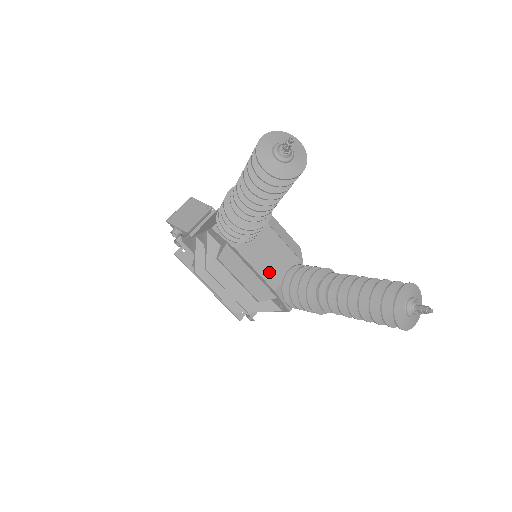
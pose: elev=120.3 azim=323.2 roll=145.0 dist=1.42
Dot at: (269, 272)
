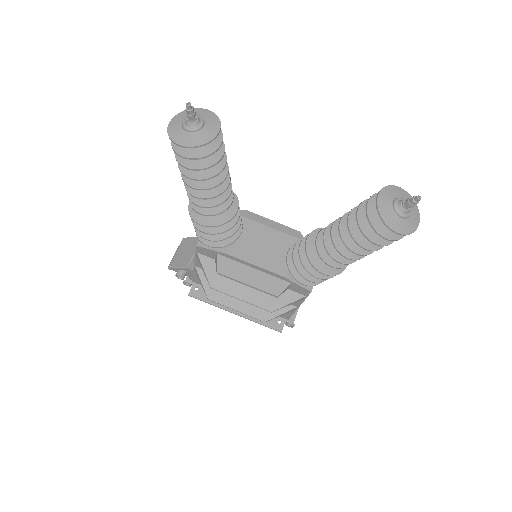
Dot at: (270, 262)
